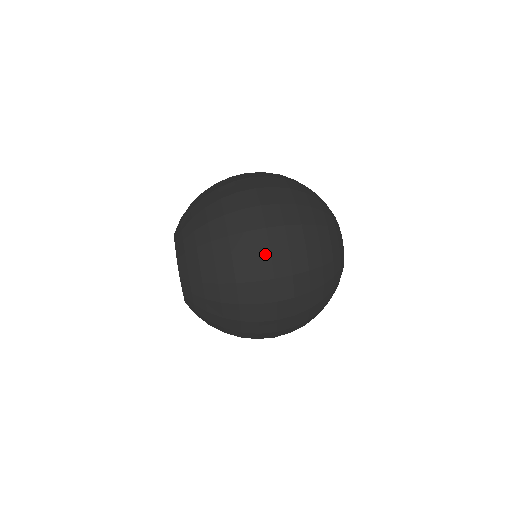
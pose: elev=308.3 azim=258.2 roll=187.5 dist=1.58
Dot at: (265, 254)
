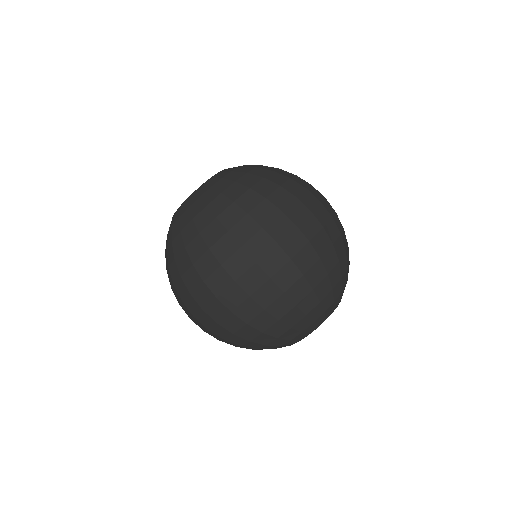
Dot at: (199, 305)
